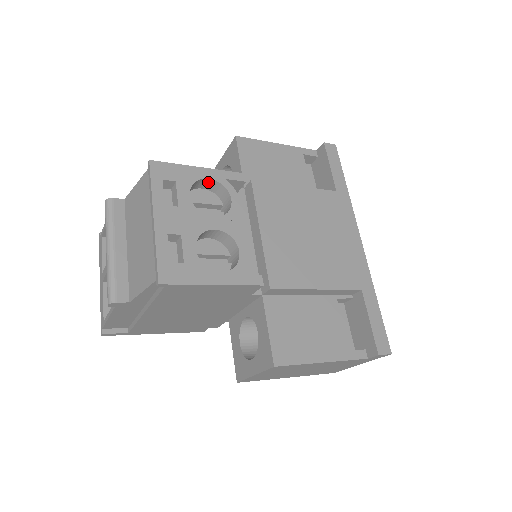
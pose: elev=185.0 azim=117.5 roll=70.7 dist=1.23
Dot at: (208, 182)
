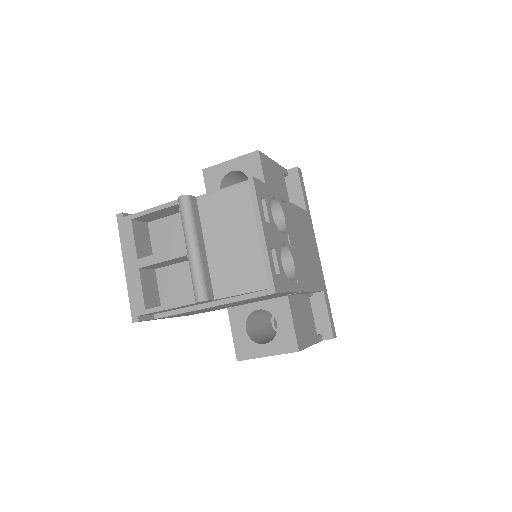
Dot at: occluded
